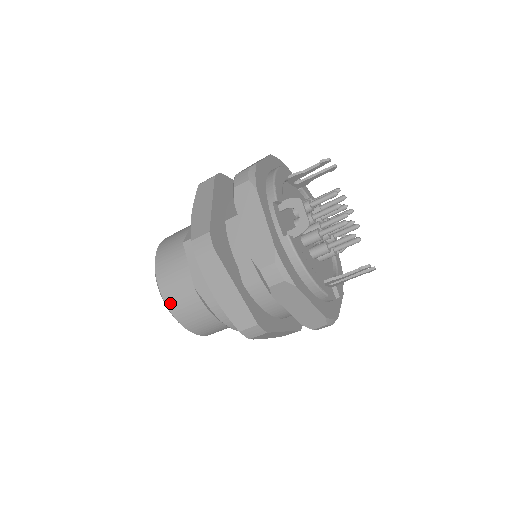
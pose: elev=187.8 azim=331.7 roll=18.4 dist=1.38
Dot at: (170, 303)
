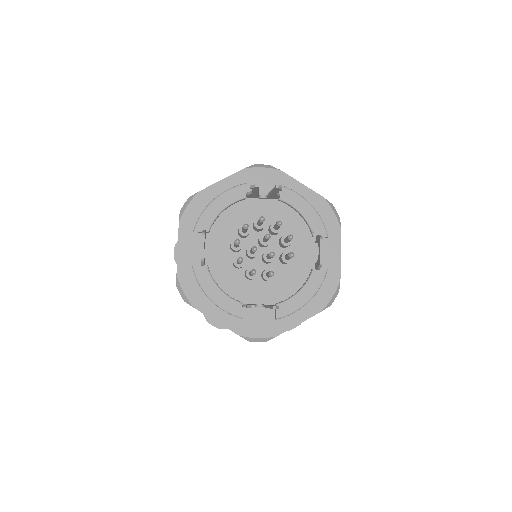
Dot at: occluded
